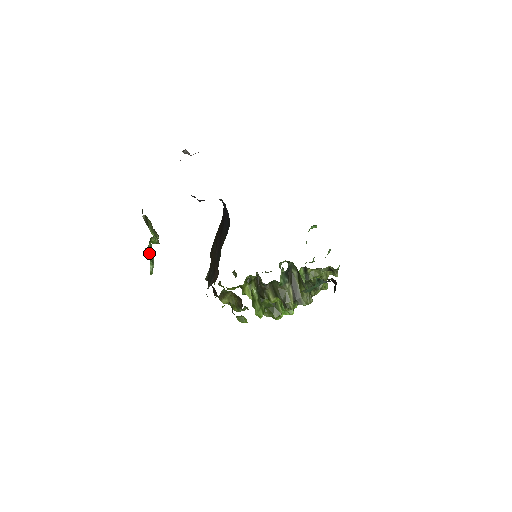
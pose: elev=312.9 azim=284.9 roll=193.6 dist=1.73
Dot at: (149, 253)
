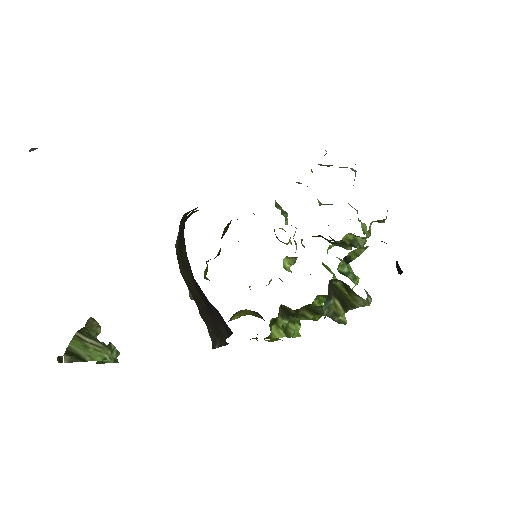
Dot at: (104, 360)
